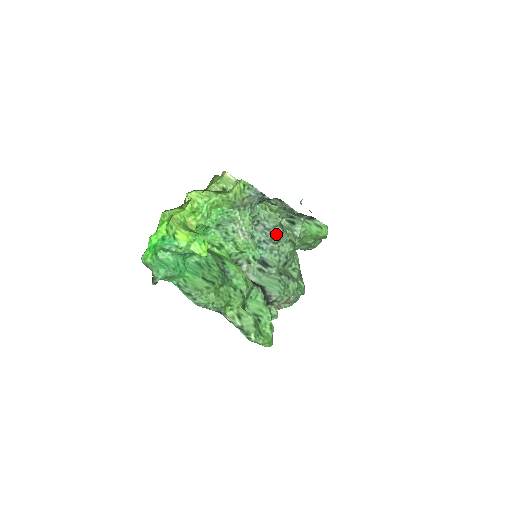
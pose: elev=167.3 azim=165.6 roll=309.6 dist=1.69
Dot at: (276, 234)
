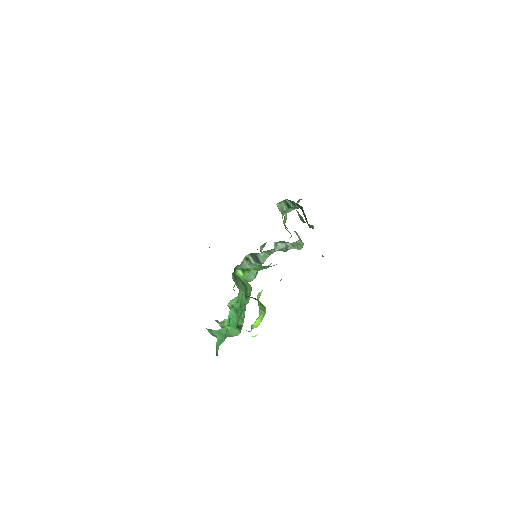
Dot at: occluded
